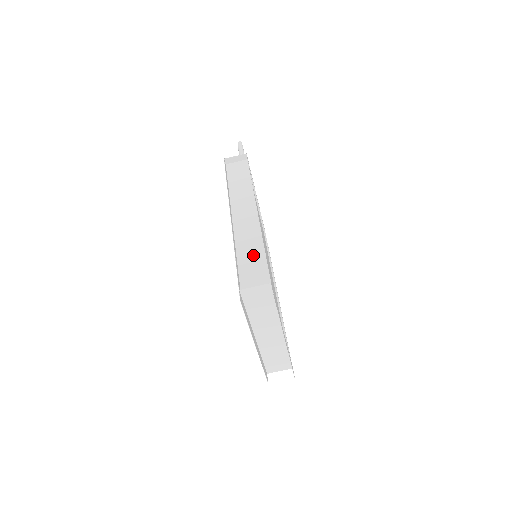
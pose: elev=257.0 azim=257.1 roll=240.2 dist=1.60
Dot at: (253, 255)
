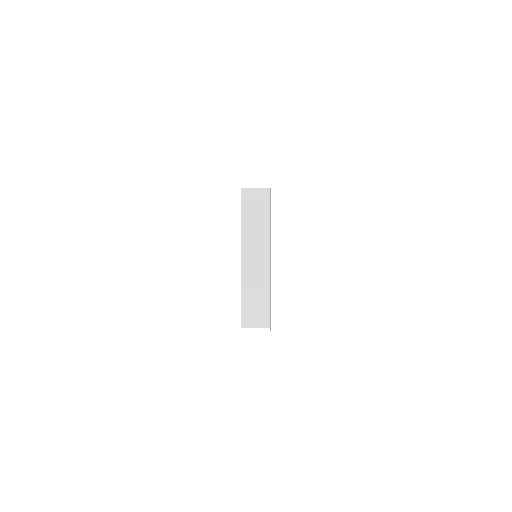
Dot at: occluded
